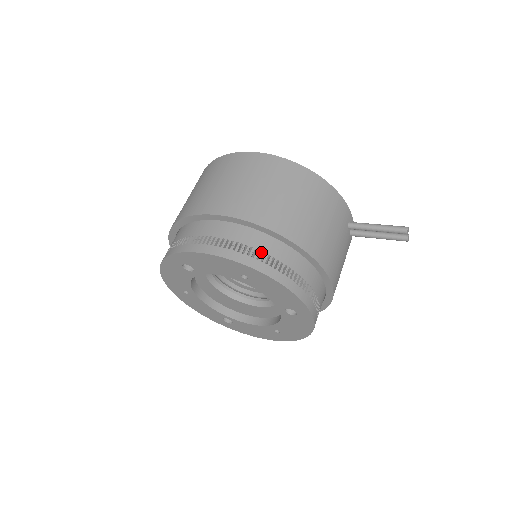
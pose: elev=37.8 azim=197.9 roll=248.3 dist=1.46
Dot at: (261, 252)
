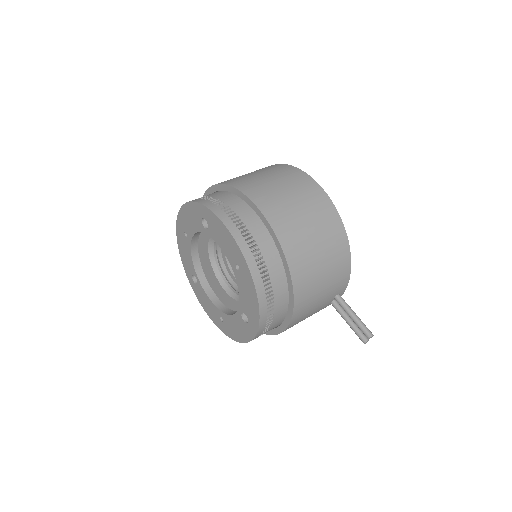
Dot at: (264, 262)
